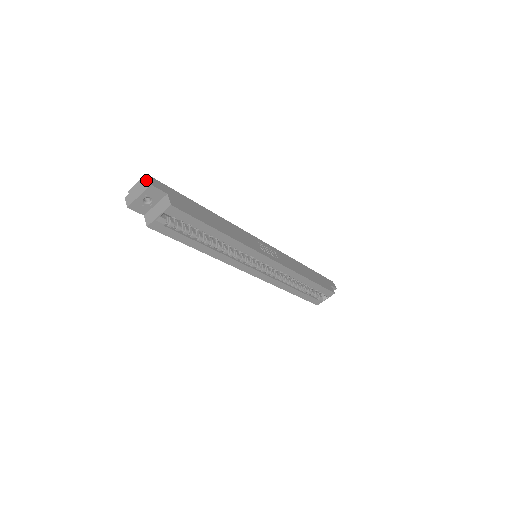
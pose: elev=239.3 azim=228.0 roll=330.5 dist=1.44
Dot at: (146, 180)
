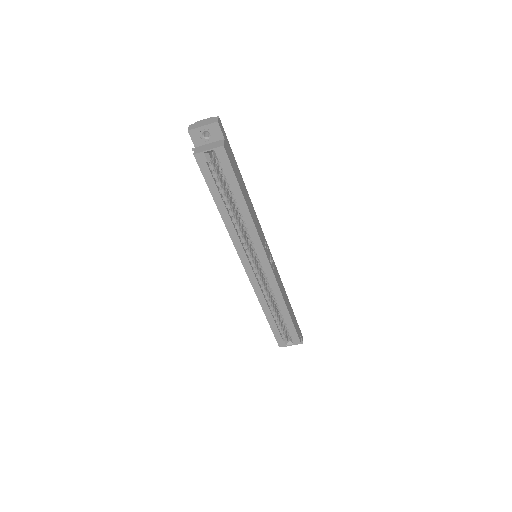
Dot at: (215, 118)
